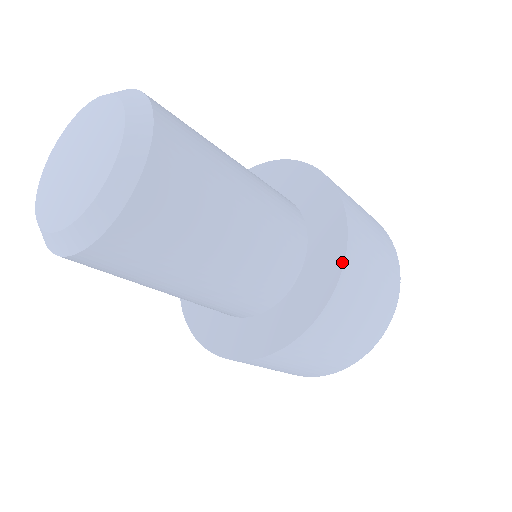
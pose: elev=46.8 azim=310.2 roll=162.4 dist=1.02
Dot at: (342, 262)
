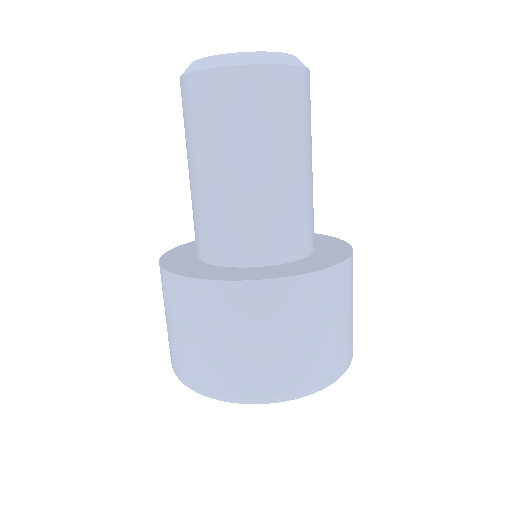
Dot at: (343, 260)
